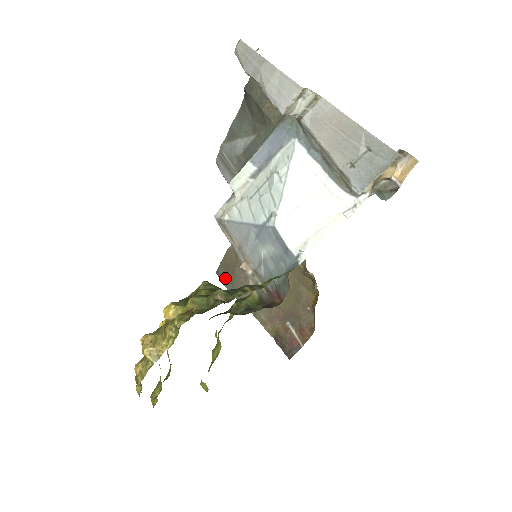
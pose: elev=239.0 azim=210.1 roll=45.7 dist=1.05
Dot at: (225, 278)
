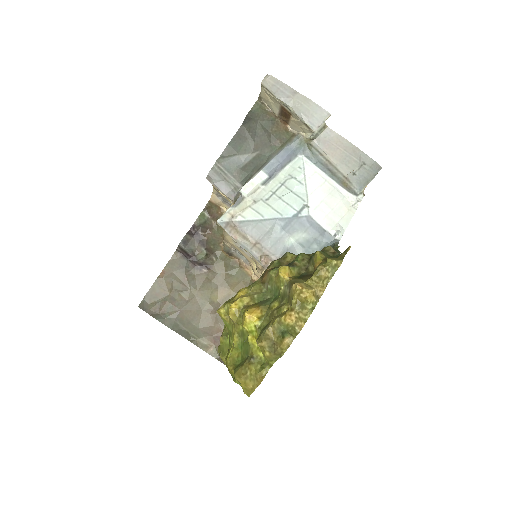
Dot at: (153, 310)
